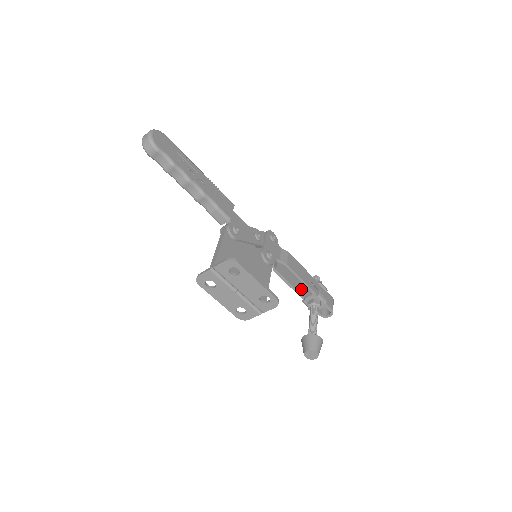
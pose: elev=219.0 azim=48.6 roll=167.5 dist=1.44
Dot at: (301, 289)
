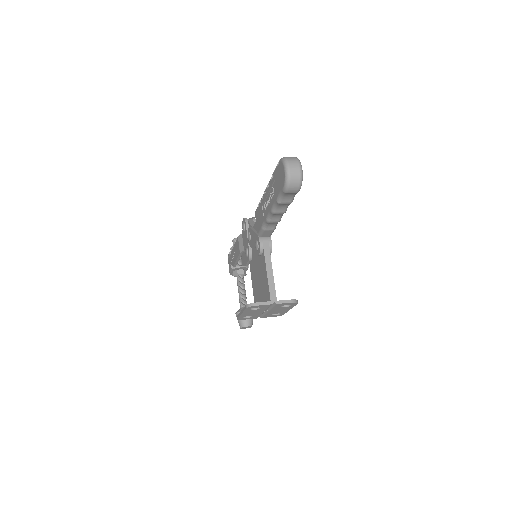
Dot at: occluded
